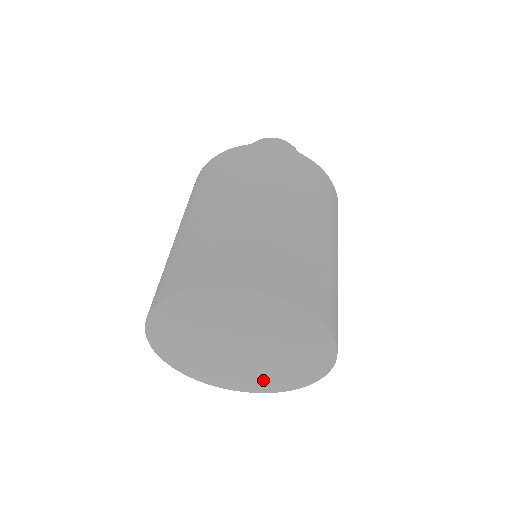
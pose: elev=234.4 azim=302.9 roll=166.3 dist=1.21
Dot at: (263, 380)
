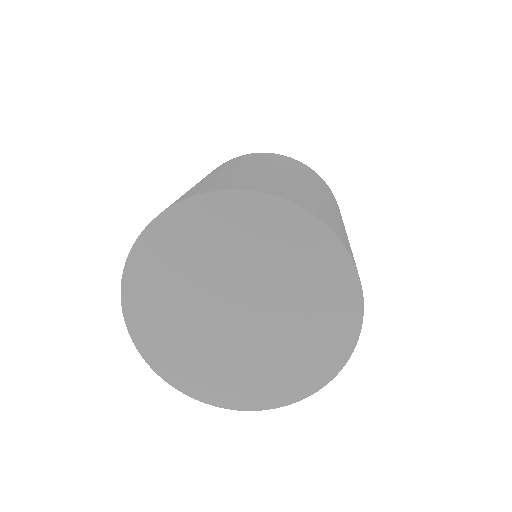
Dot at: (285, 372)
